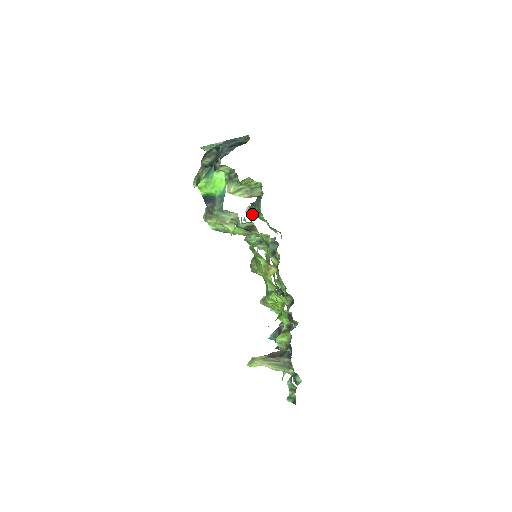
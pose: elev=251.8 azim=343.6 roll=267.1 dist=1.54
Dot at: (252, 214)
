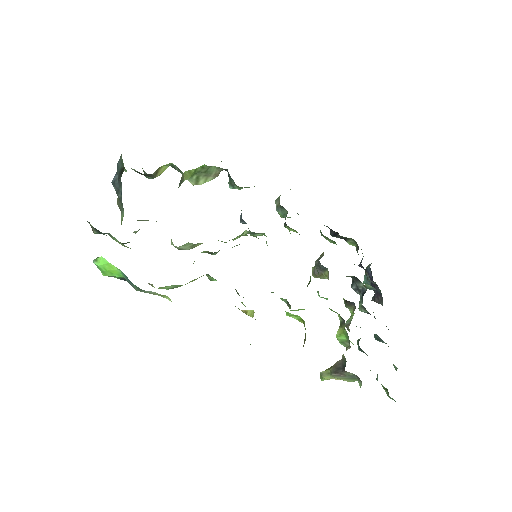
Dot at: (236, 188)
